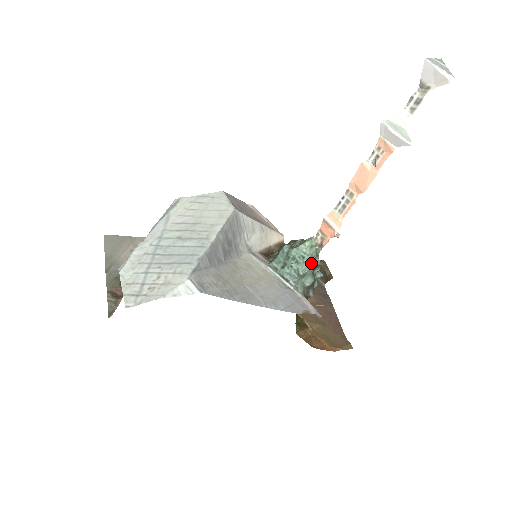
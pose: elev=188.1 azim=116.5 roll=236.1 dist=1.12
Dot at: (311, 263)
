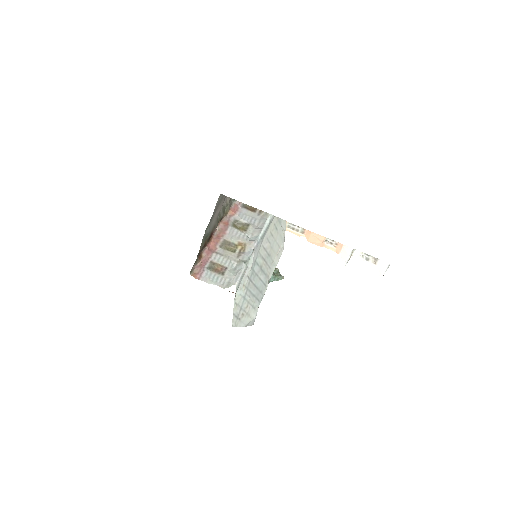
Dot at: (269, 282)
